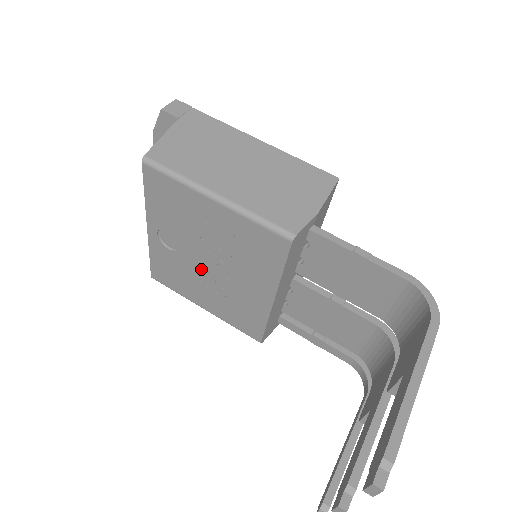
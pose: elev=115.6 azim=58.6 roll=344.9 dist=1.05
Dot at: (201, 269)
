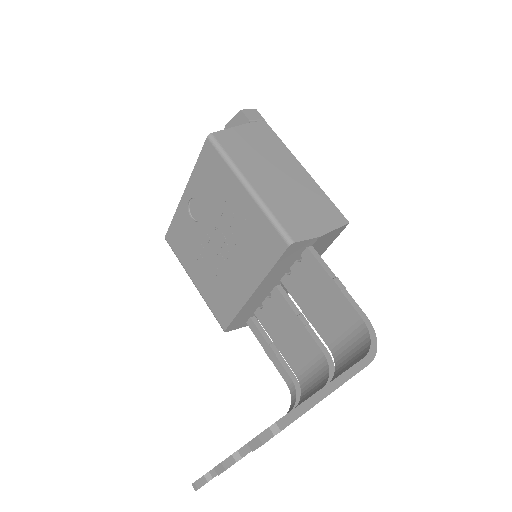
Dot at: (208, 245)
